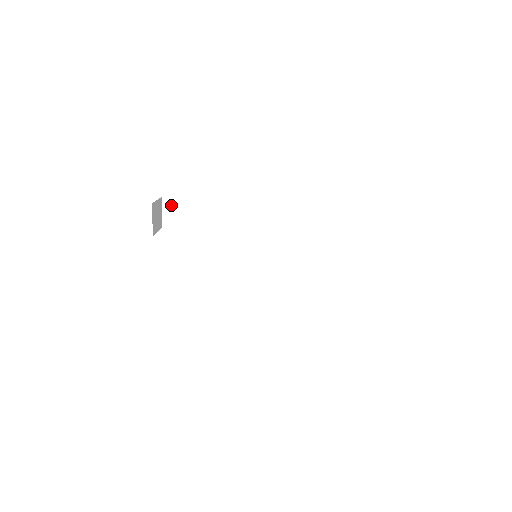
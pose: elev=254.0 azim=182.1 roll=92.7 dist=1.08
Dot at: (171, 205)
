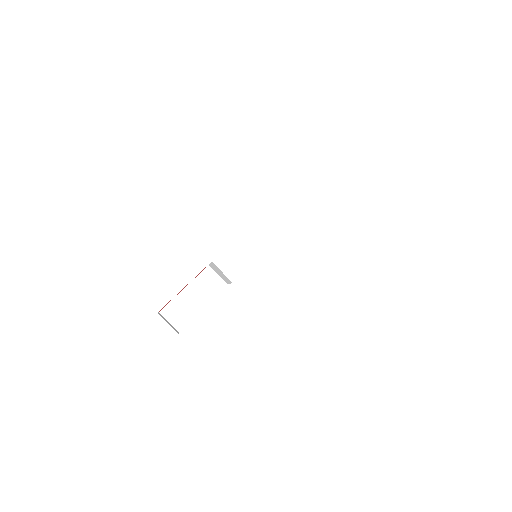
Dot at: (170, 311)
